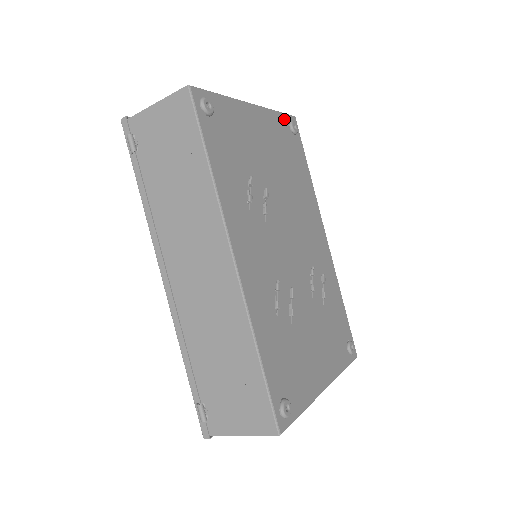
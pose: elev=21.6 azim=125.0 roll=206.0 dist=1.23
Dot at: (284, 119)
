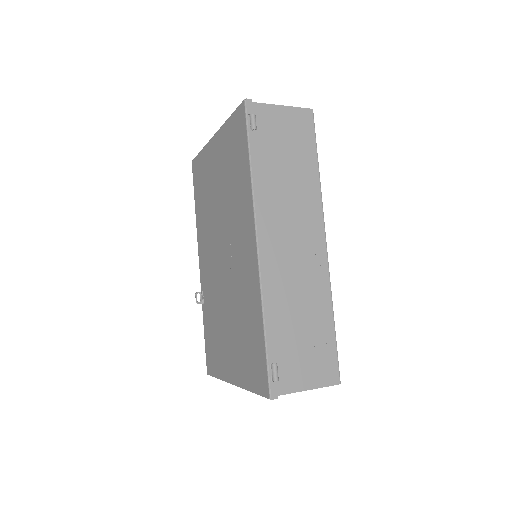
Dot at: occluded
